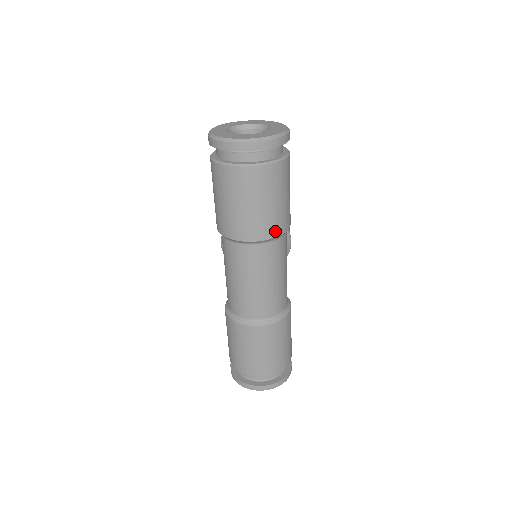
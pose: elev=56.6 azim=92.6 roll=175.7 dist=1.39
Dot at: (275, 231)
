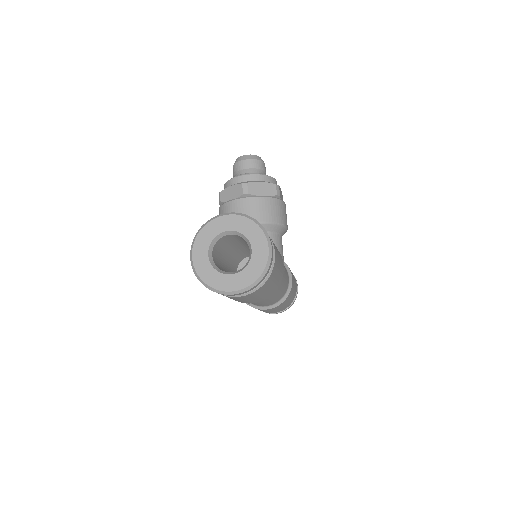
Dot at: (270, 295)
